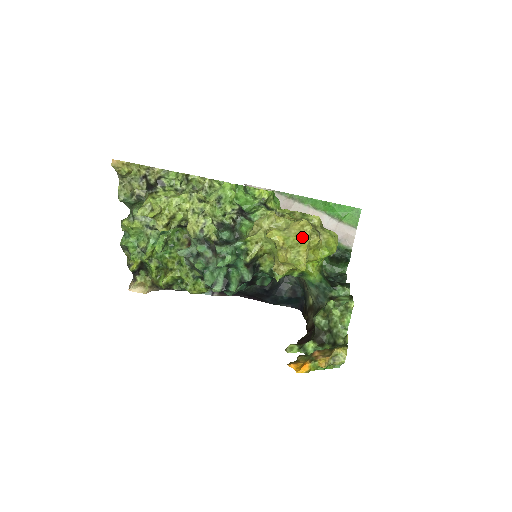
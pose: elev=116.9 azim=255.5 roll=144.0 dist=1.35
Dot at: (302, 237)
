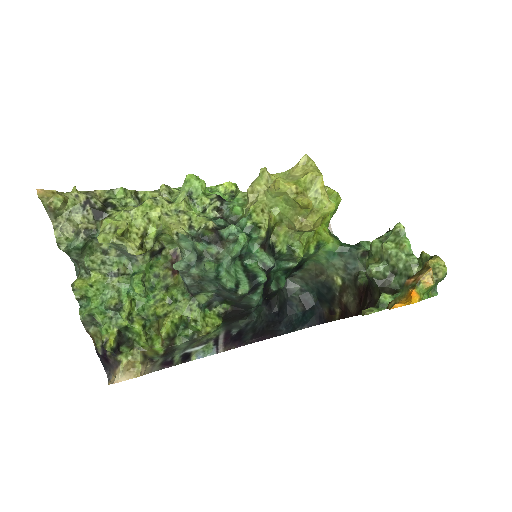
Dot at: (312, 172)
